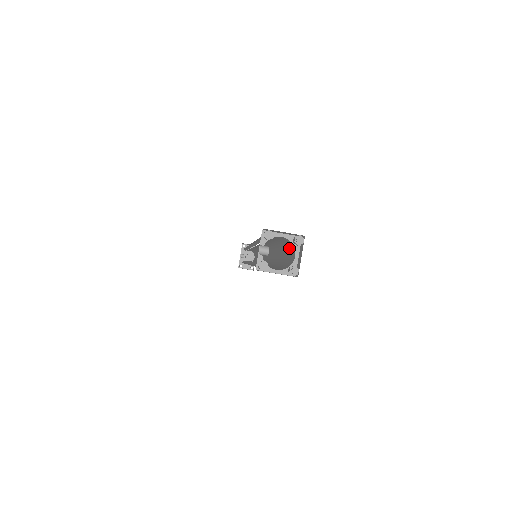
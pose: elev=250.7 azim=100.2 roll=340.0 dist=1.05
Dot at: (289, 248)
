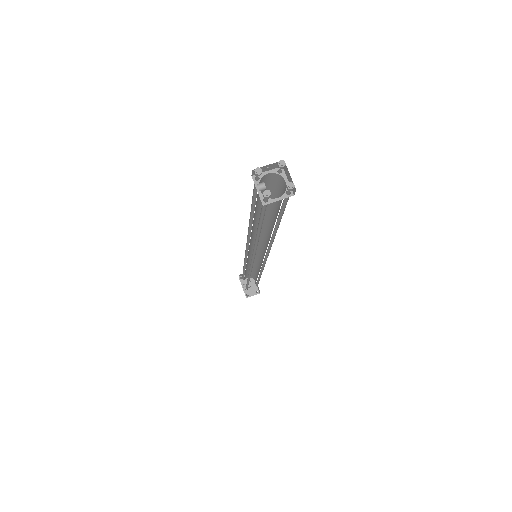
Dot at: (278, 187)
